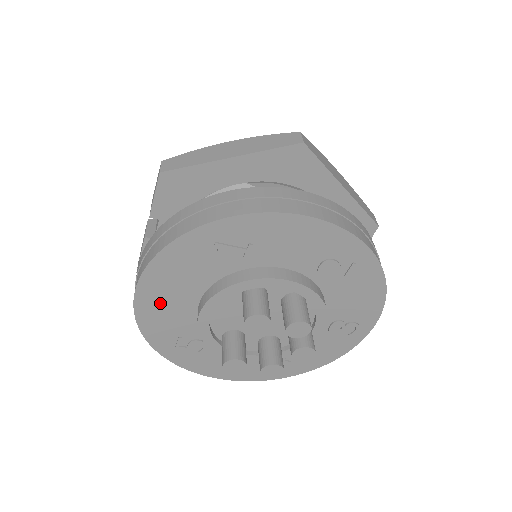
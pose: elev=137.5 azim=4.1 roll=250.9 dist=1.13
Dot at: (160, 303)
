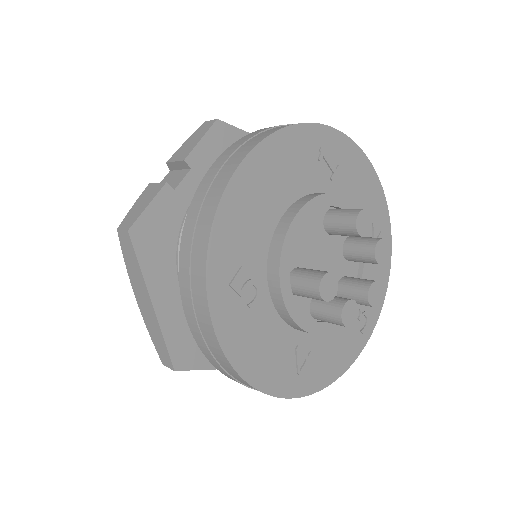
Dot at: (251, 197)
